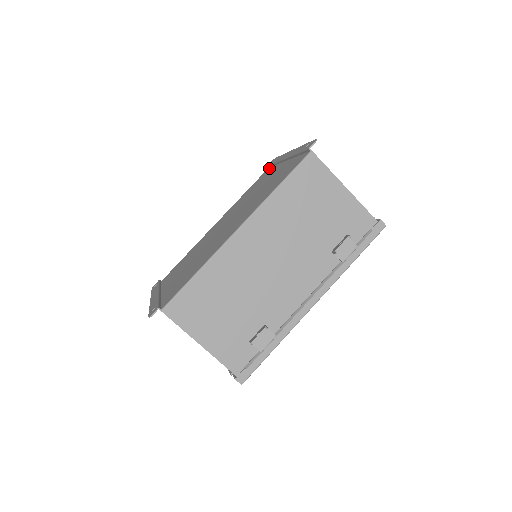
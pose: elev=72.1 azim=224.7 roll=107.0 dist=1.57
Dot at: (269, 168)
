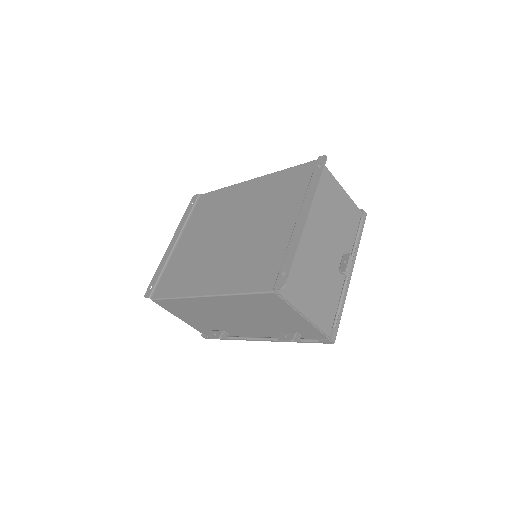
Dot at: (313, 168)
